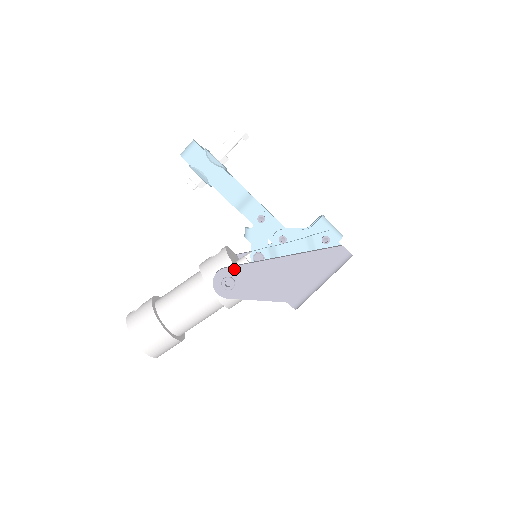
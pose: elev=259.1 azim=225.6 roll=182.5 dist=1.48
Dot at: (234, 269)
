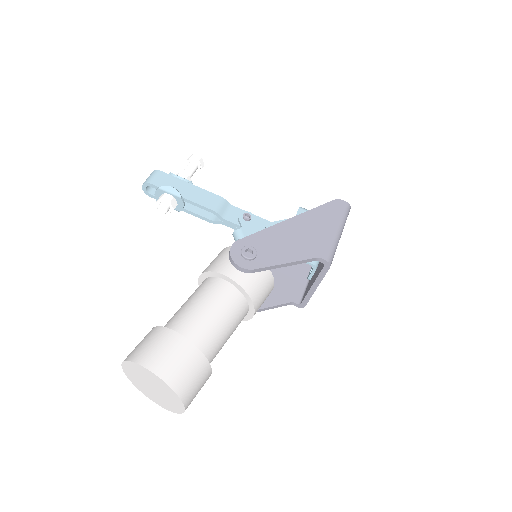
Dot at: (248, 239)
